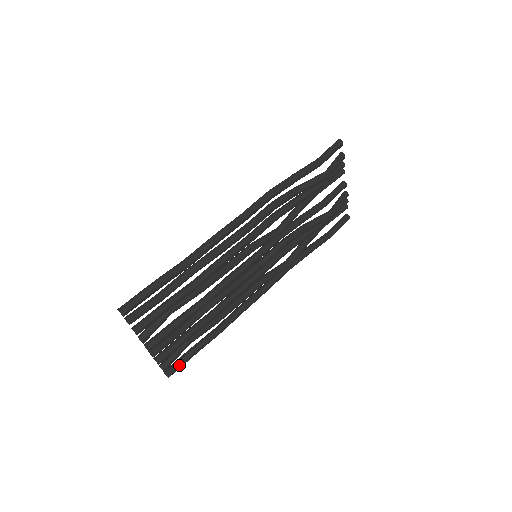
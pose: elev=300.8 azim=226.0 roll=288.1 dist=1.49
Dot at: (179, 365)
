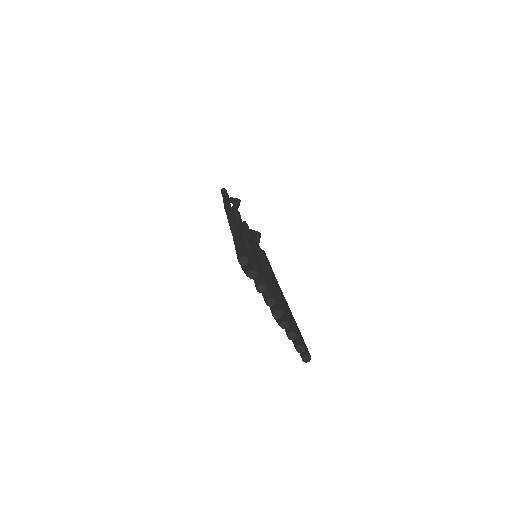
Dot at: (305, 346)
